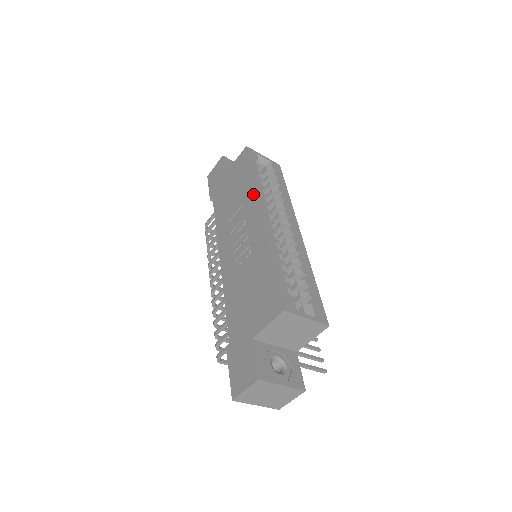
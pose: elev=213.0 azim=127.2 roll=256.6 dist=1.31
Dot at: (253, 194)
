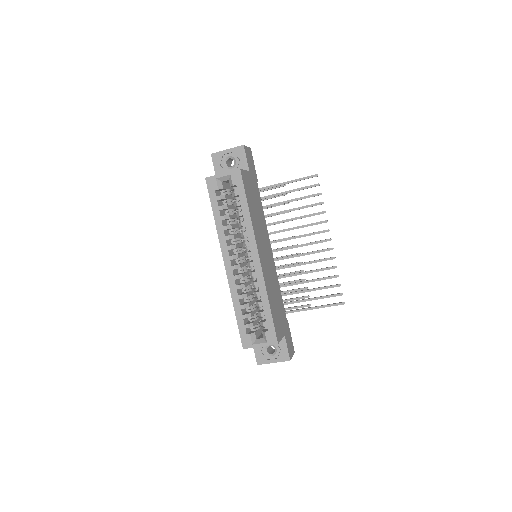
Dot at: (220, 239)
